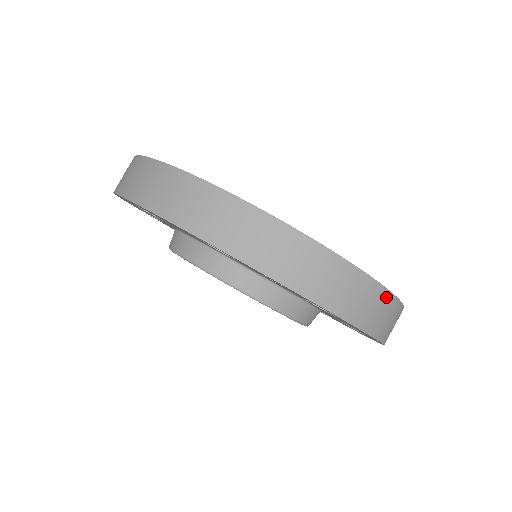
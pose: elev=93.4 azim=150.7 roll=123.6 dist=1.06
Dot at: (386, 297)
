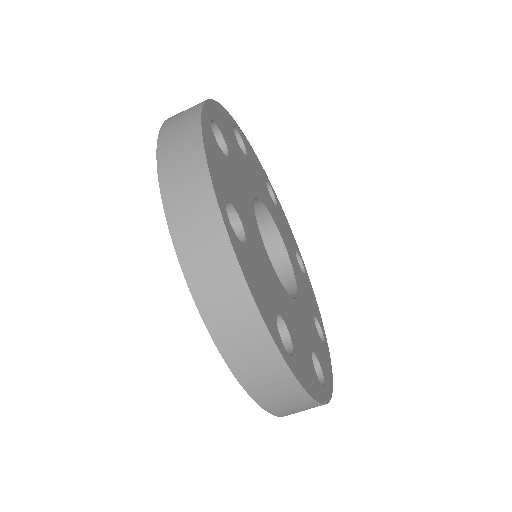
Dot at: occluded
